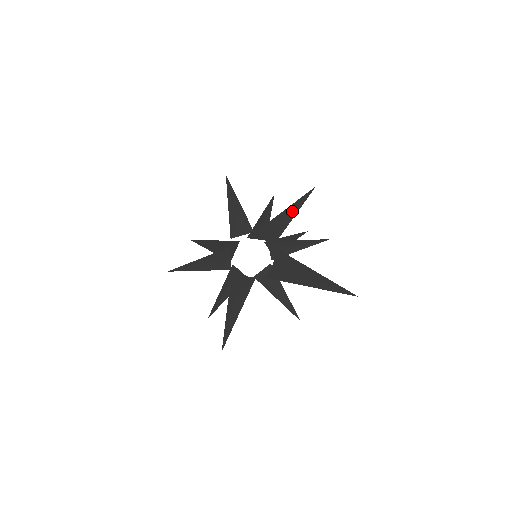
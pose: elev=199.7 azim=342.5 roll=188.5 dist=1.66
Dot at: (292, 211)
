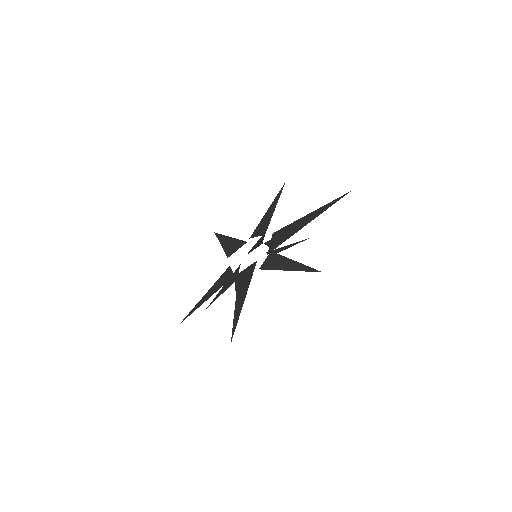
Dot at: (273, 206)
